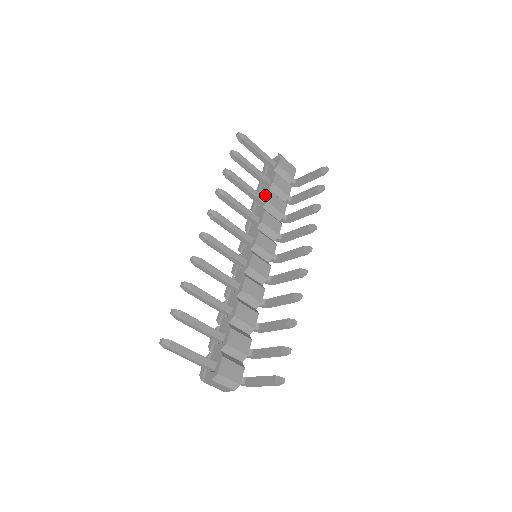
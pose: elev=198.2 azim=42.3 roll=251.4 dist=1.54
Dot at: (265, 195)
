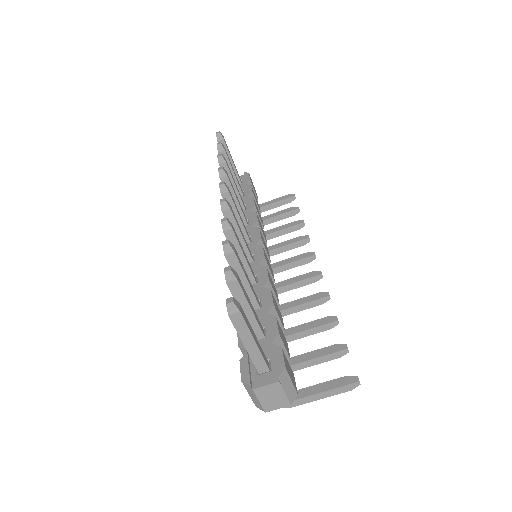
Dot at: (244, 203)
